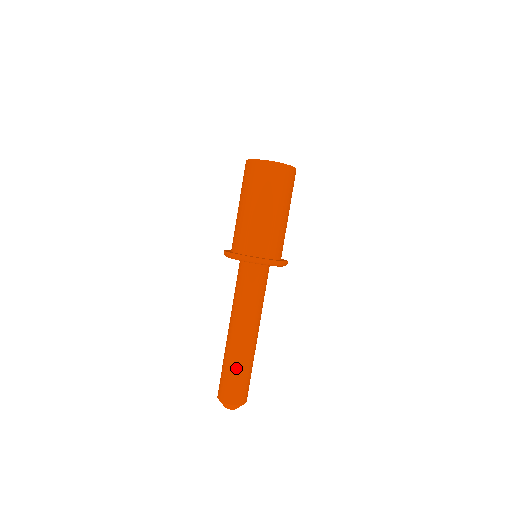
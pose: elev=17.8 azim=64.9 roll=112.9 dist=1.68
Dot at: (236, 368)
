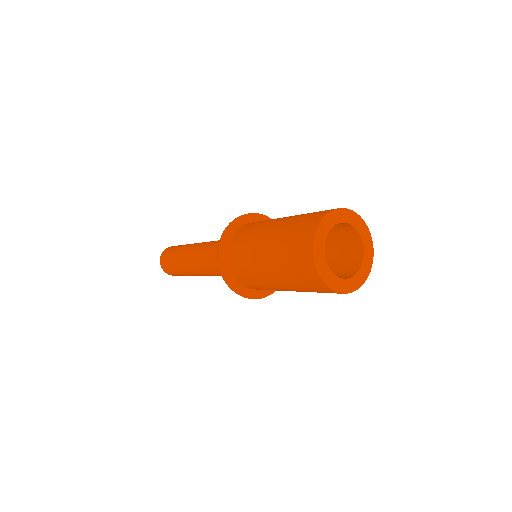
Dot at: occluded
